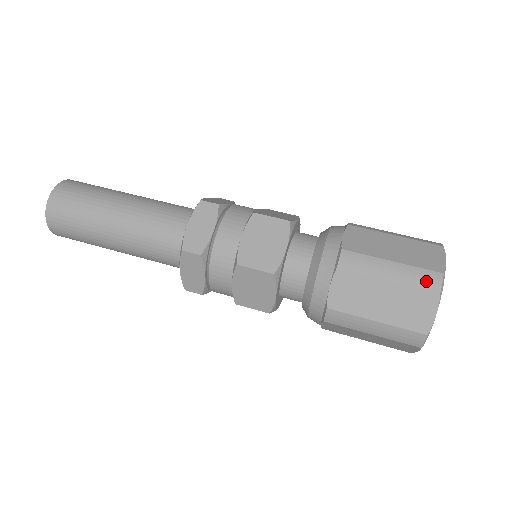
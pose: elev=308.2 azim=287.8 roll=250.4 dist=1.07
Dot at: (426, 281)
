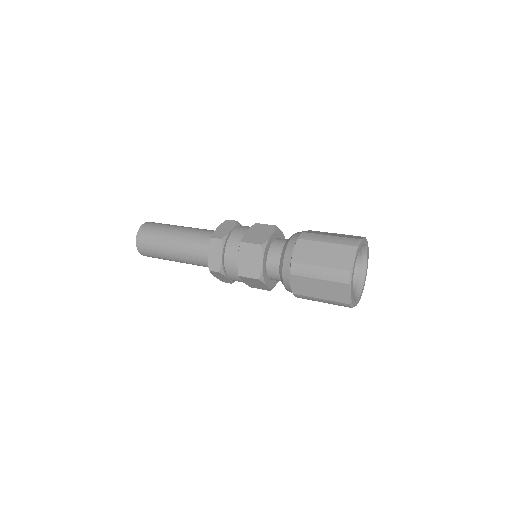
Dot at: (349, 242)
